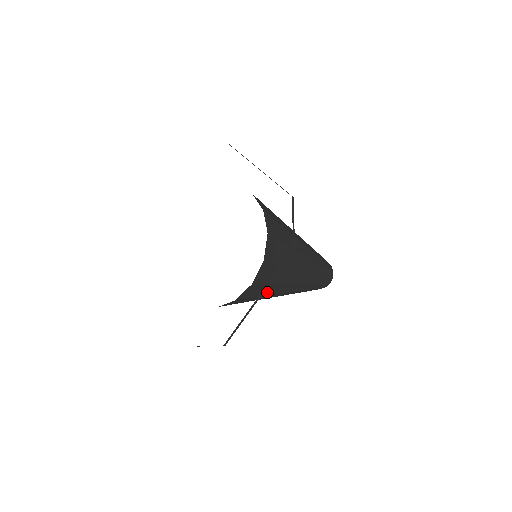
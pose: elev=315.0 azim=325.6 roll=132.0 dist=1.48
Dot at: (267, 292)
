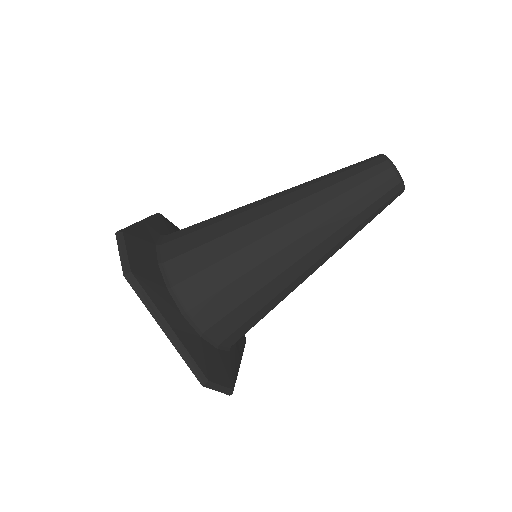
Dot at: occluded
